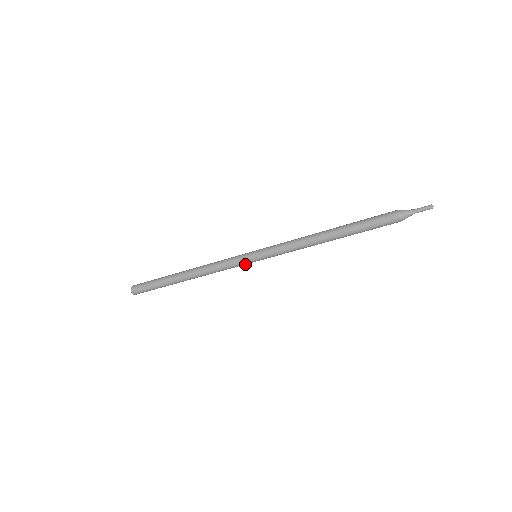
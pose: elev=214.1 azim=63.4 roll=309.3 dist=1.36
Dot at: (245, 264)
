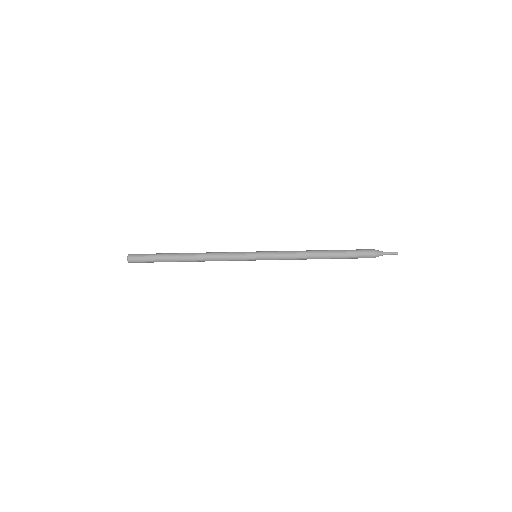
Dot at: (245, 259)
